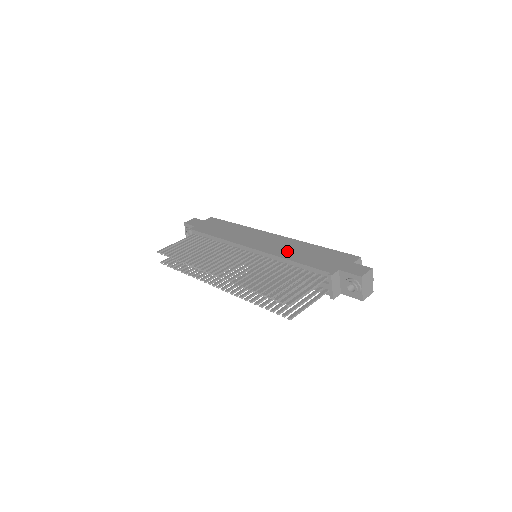
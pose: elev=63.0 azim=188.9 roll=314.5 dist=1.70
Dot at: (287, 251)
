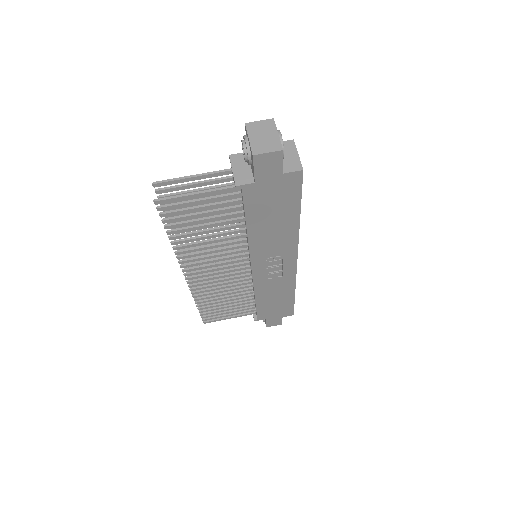
Dot at: occluded
